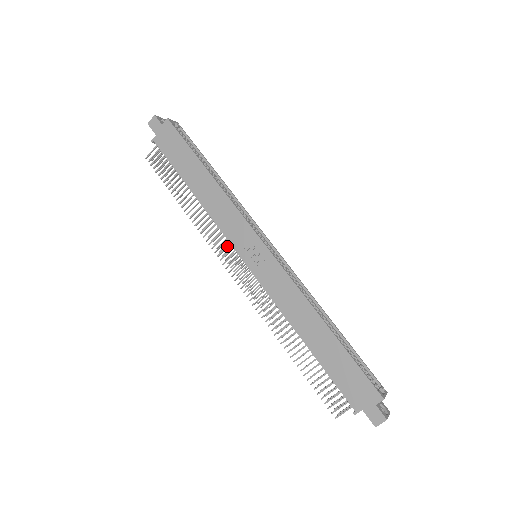
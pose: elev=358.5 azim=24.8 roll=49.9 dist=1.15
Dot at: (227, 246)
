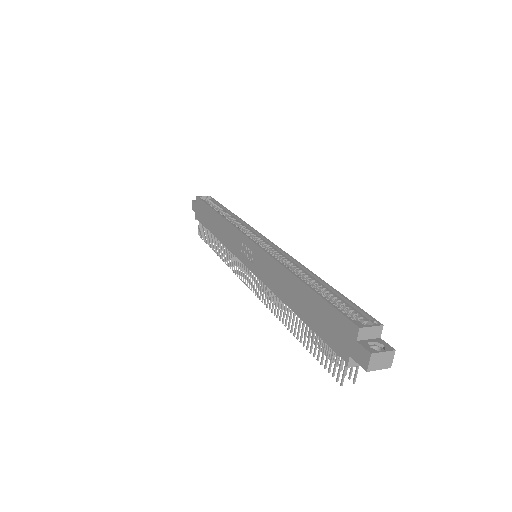
Dot at: (238, 262)
